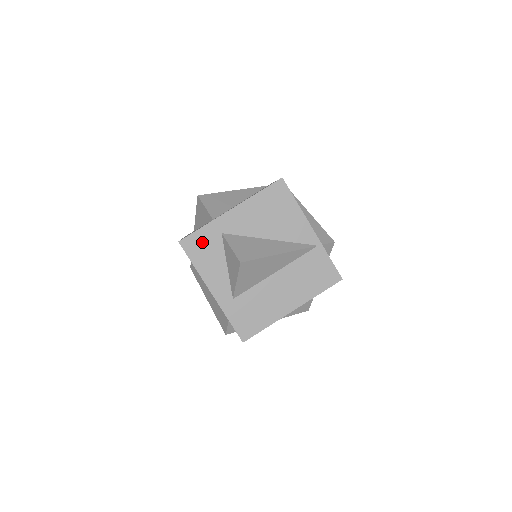
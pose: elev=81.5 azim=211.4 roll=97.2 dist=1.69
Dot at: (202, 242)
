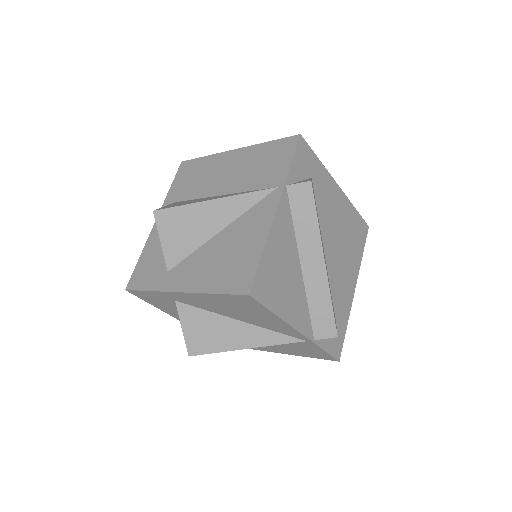
Dot at: (154, 298)
